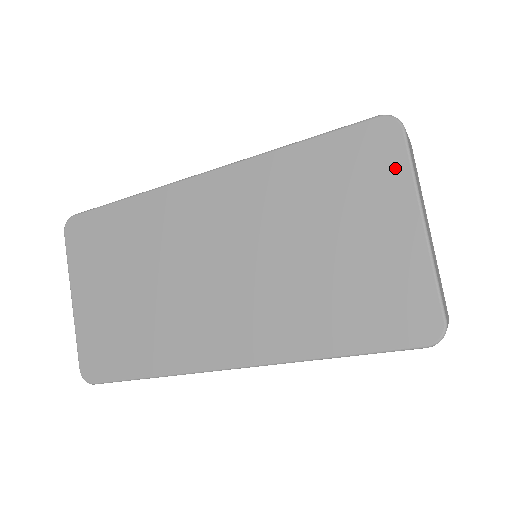
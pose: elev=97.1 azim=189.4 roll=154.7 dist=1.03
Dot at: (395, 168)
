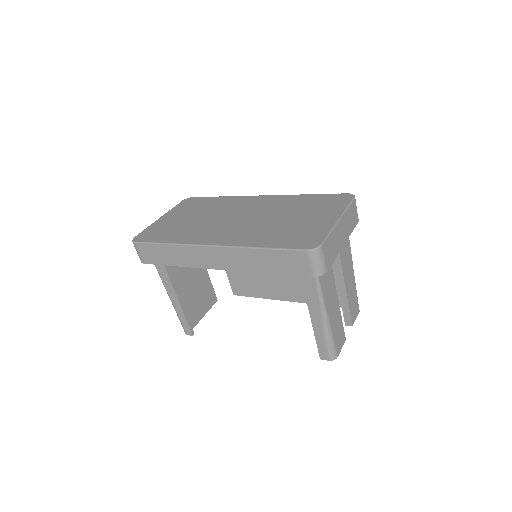
Dot at: (341, 205)
